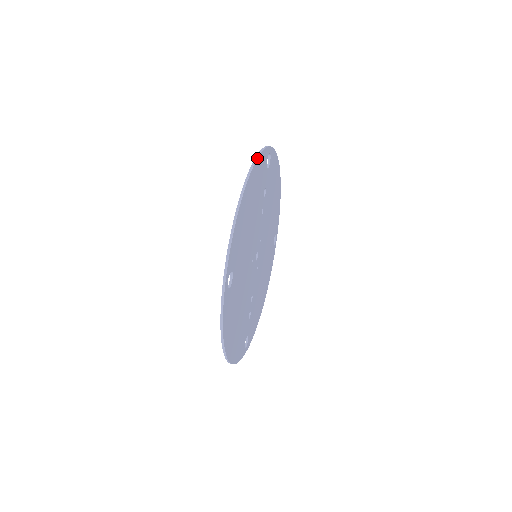
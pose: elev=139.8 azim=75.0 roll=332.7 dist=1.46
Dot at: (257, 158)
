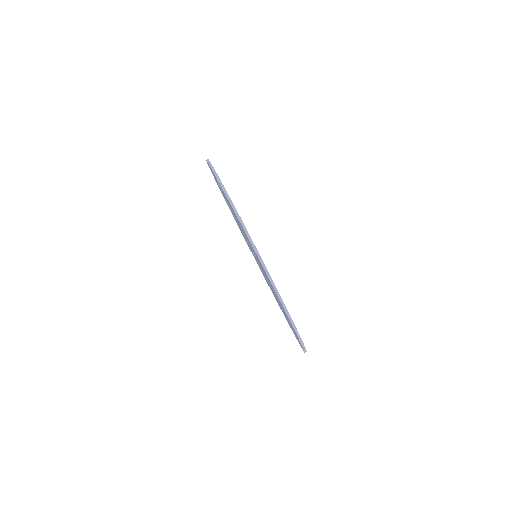
Dot at: (236, 211)
